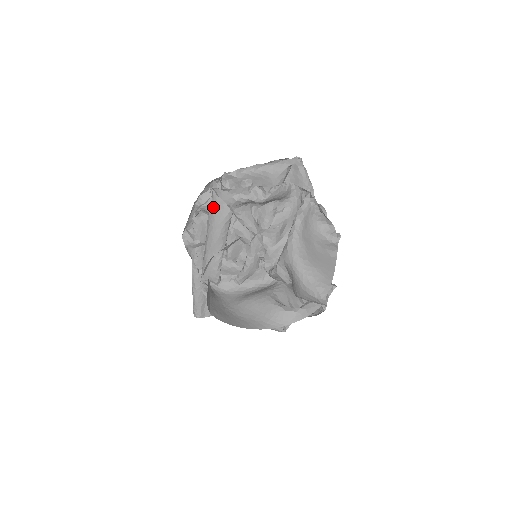
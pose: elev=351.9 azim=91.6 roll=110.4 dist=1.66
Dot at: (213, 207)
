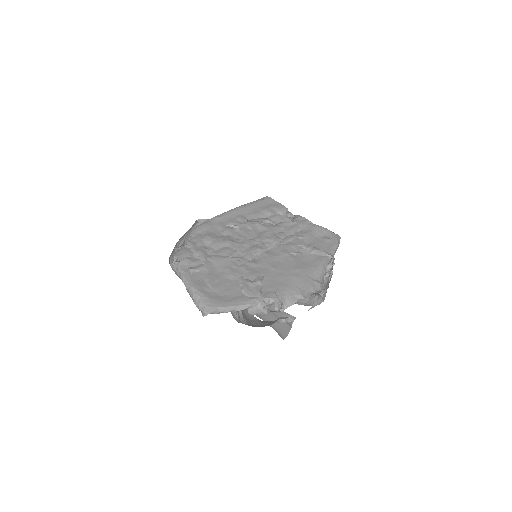
Dot at: occluded
